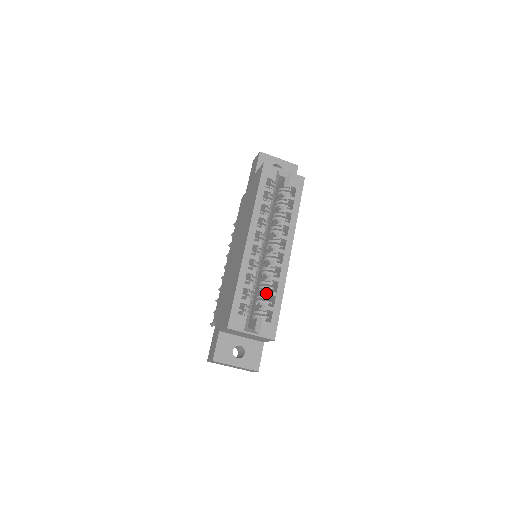
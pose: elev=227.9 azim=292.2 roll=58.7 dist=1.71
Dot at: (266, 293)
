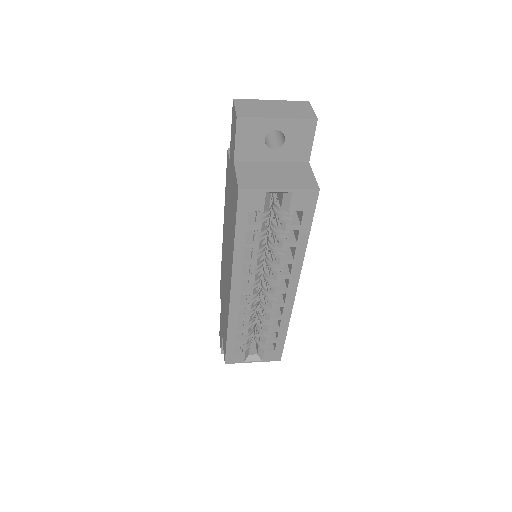
Dot at: (266, 331)
